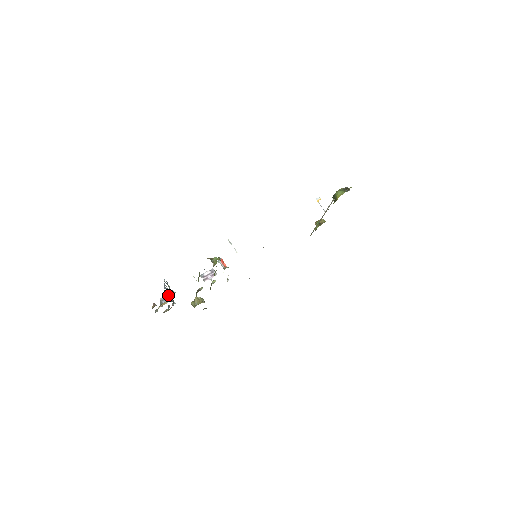
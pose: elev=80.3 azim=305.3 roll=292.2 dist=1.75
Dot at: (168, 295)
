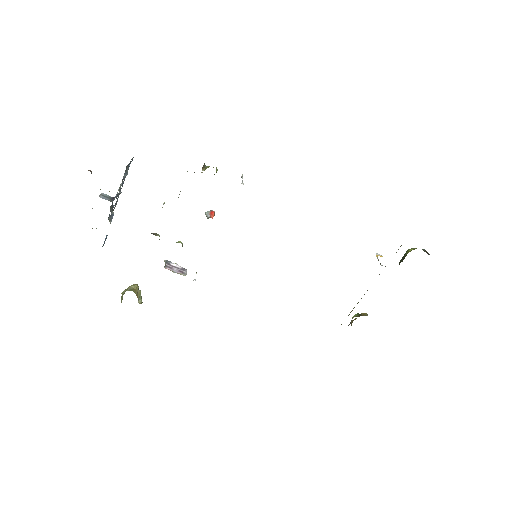
Dot at: (114, 197)
